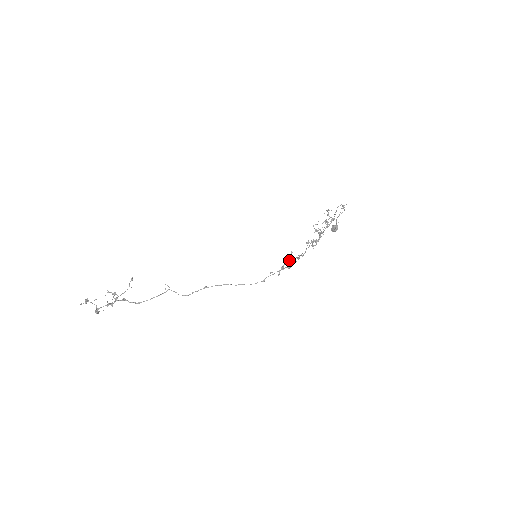
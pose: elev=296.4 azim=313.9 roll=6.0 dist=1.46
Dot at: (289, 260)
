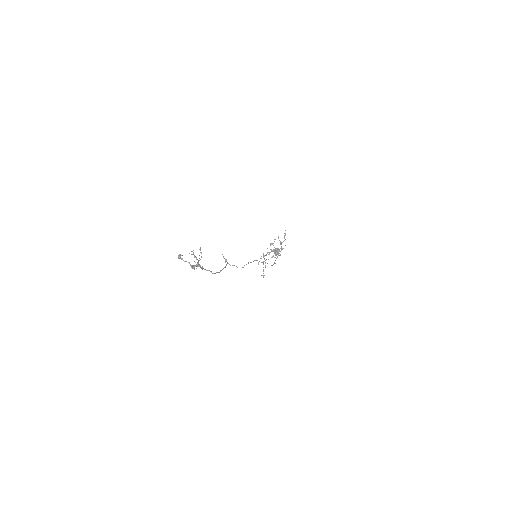
Dot at: (280, 242)
